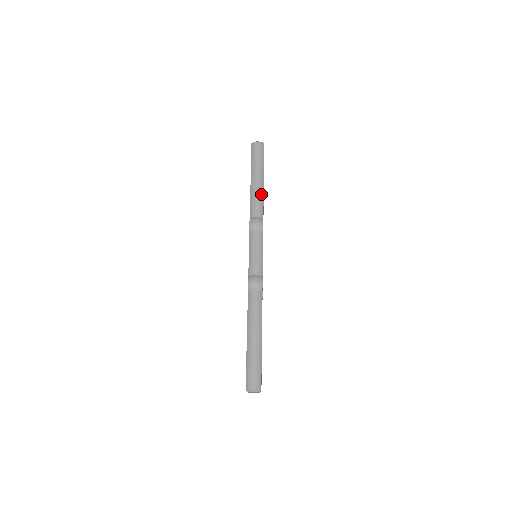
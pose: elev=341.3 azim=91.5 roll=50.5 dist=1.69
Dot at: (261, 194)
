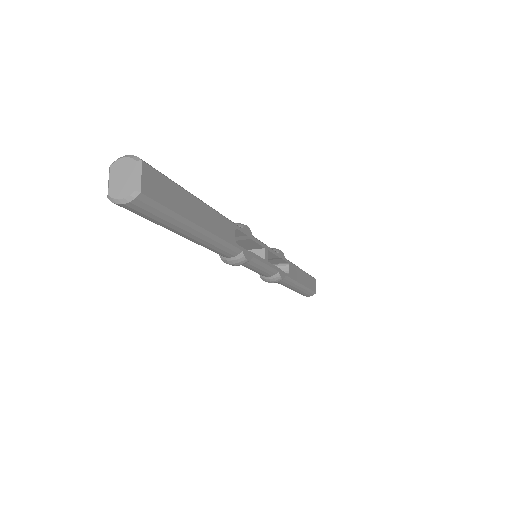
Dot at: occluded
